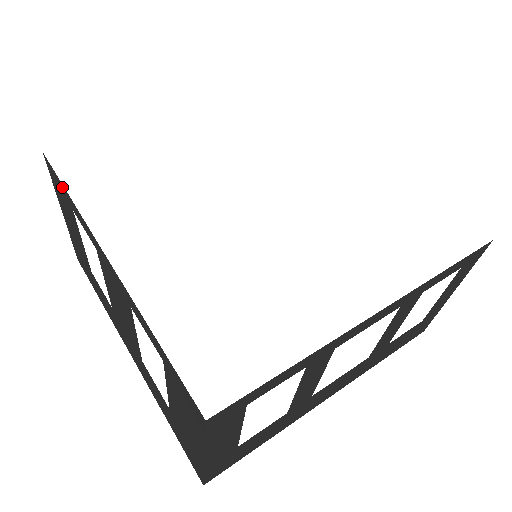
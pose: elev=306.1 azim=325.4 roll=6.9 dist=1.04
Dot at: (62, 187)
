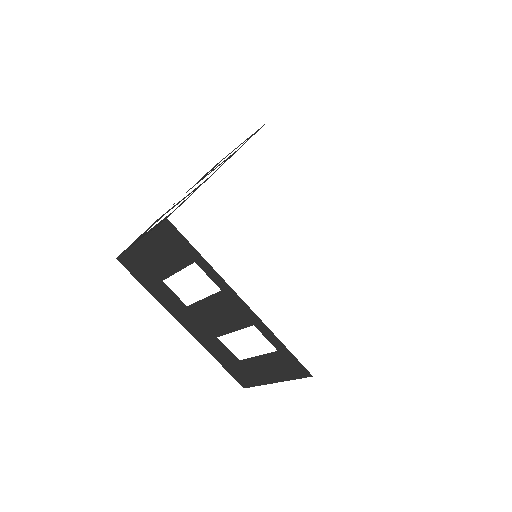
Dot at: (190, 248)
